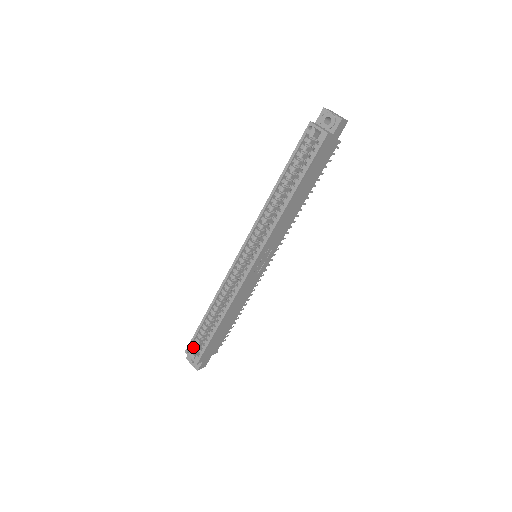
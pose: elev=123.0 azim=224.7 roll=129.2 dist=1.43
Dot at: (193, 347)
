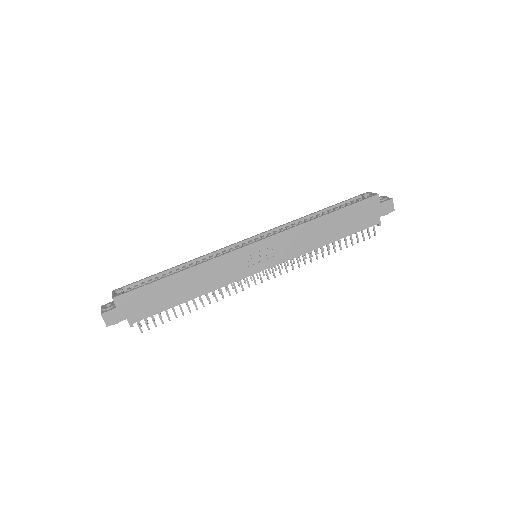
Dot at: occluded
